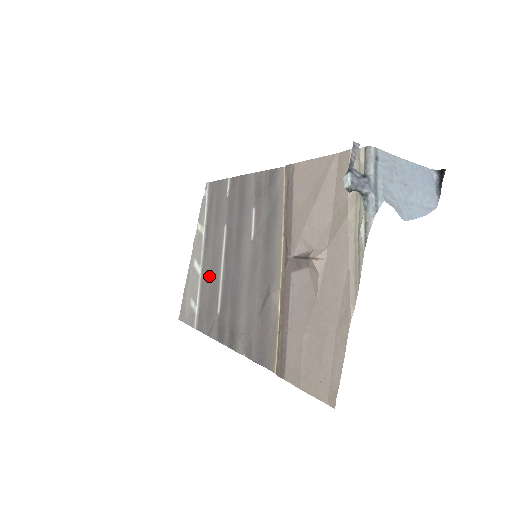
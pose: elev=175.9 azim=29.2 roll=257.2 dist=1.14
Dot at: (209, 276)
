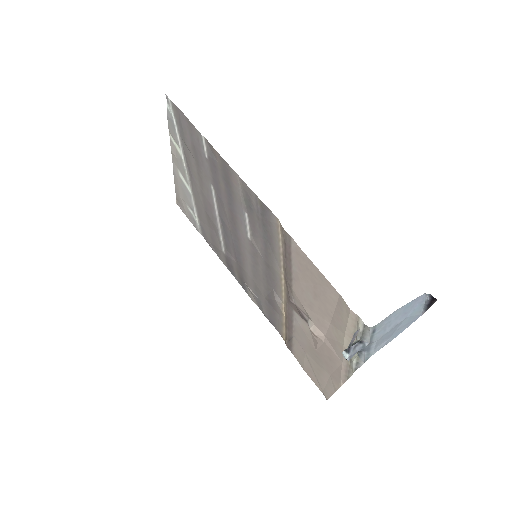
Dot at: (204, 211)
